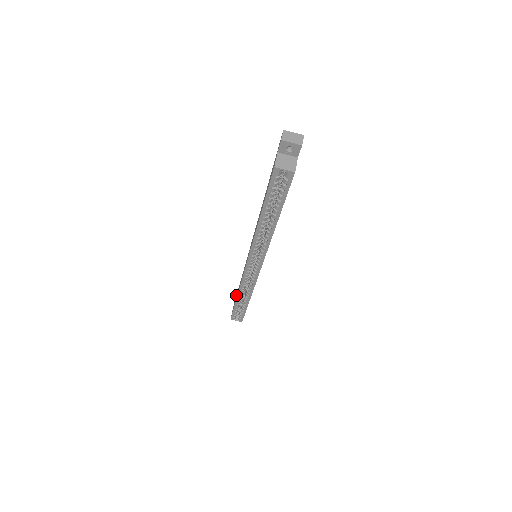
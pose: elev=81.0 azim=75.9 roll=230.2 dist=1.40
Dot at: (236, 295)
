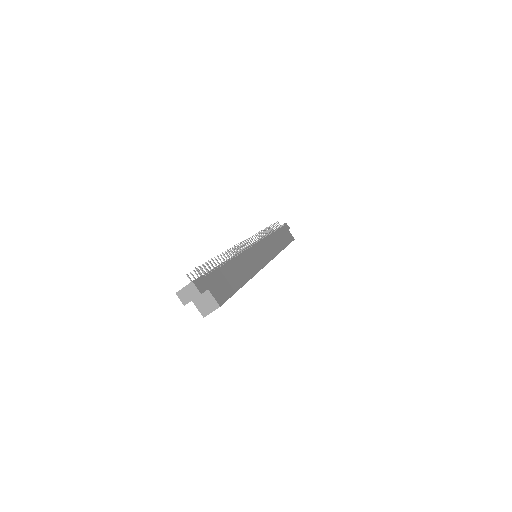
Dot at: occluded
